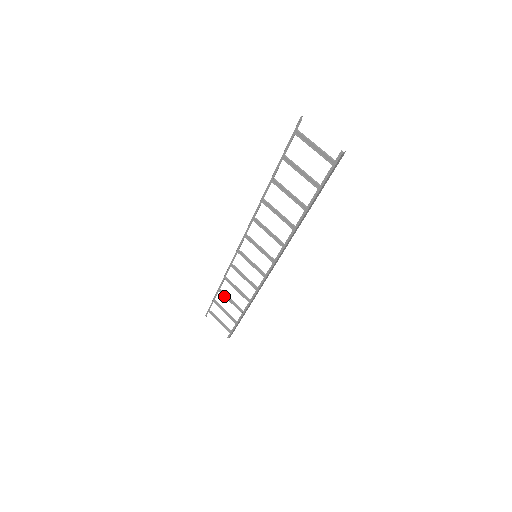
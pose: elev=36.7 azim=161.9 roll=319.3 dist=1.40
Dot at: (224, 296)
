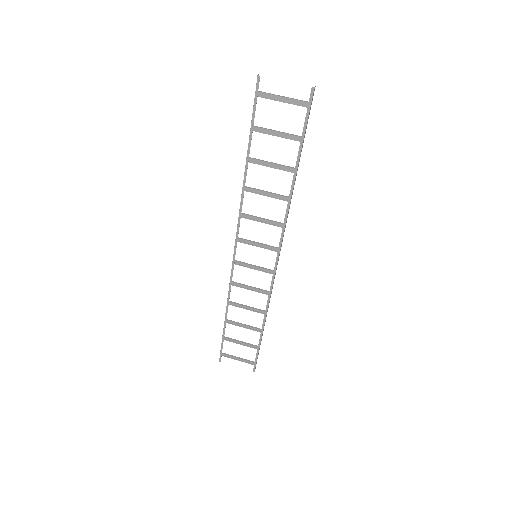
Dot at: occluded
